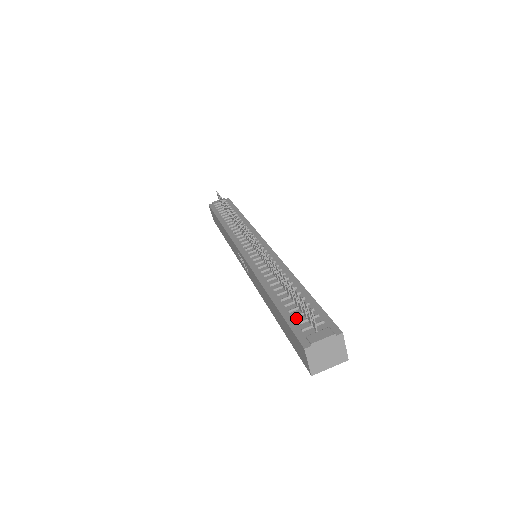
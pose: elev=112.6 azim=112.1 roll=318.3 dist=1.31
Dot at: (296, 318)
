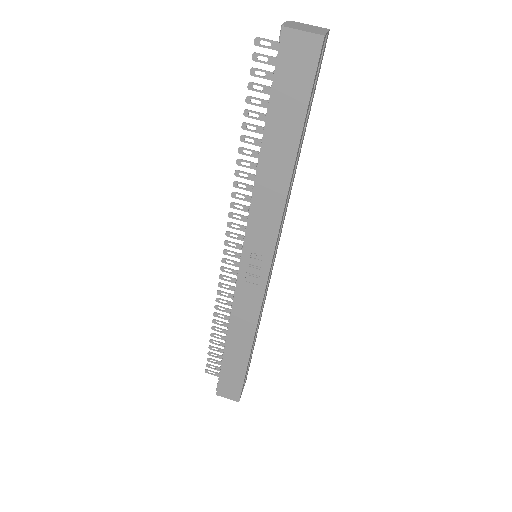
Dot at: occluded
